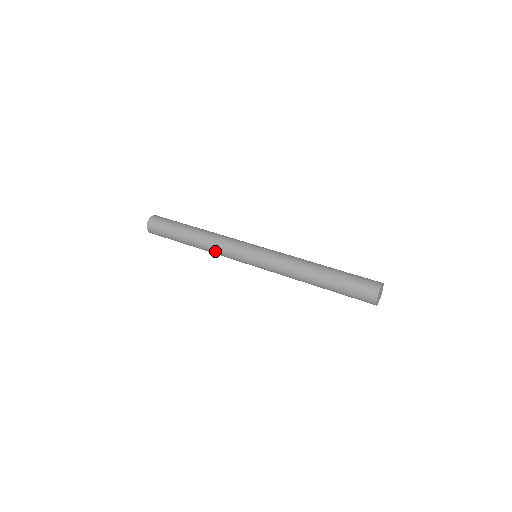
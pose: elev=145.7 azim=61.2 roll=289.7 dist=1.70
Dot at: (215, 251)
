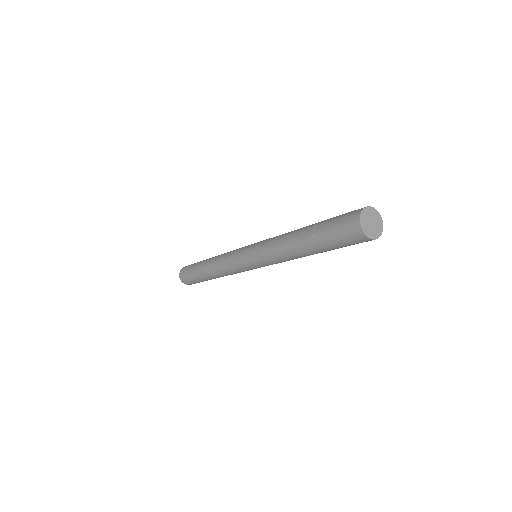
Dot at: (223, 270)
